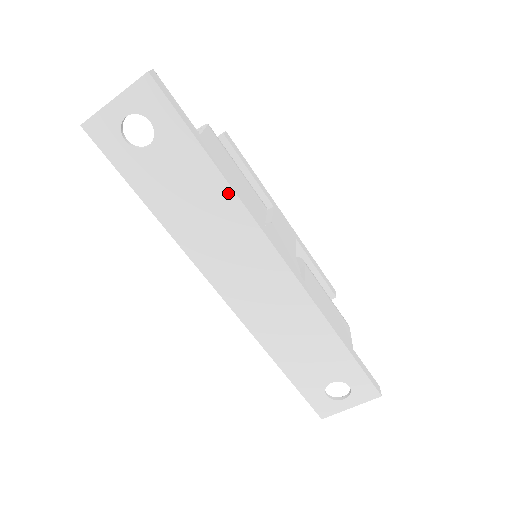
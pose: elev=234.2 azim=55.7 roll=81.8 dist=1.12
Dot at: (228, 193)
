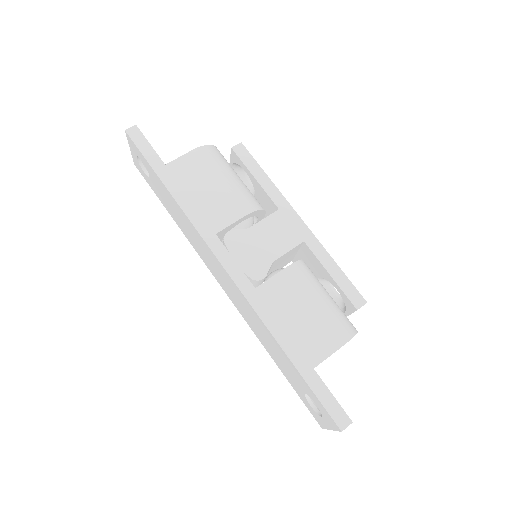
Dot at: (180, 209)
